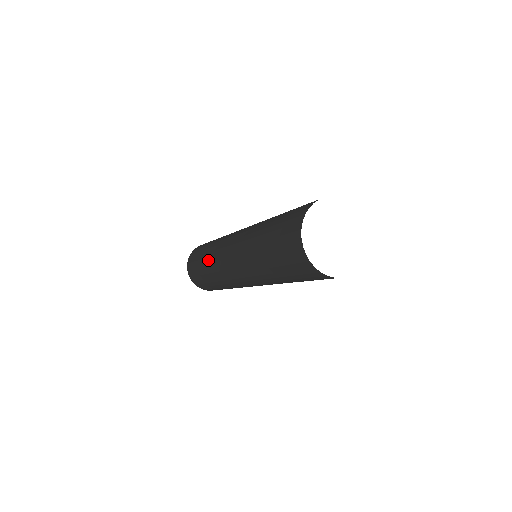
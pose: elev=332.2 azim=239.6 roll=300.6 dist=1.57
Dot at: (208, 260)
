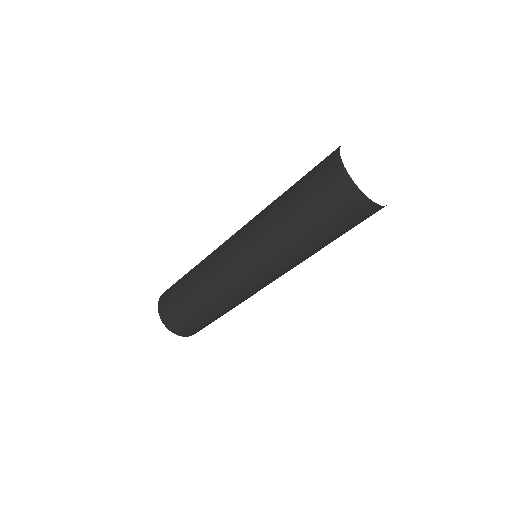
Dot at: (205, 295)
